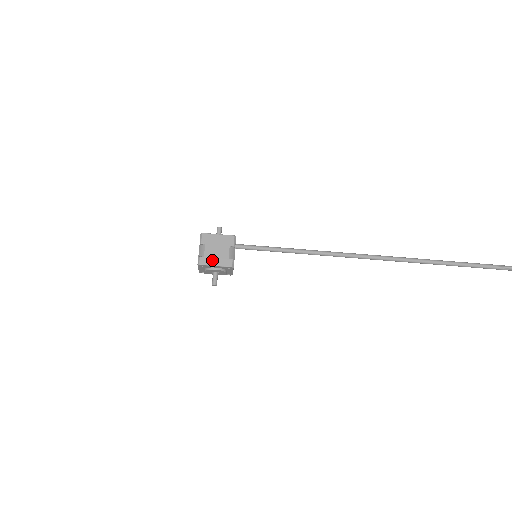
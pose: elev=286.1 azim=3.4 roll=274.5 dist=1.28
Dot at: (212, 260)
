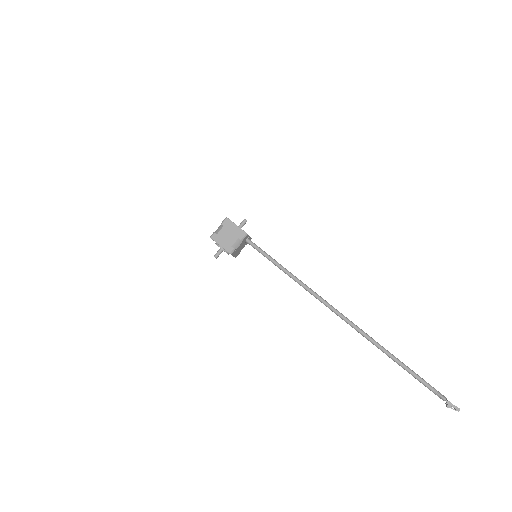
Dot at: (220, 240)
